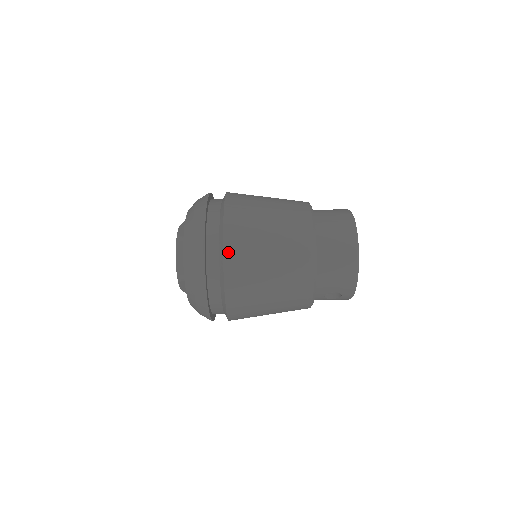
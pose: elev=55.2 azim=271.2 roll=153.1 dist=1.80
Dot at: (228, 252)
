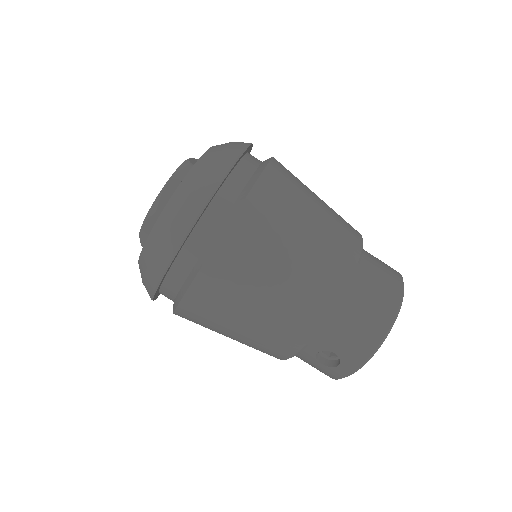
Dot at: (249, 206)
